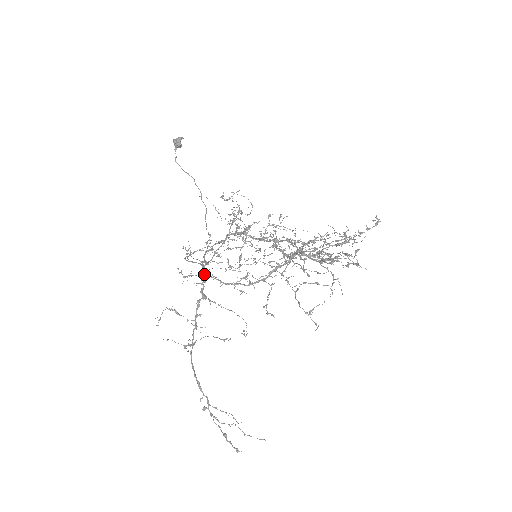
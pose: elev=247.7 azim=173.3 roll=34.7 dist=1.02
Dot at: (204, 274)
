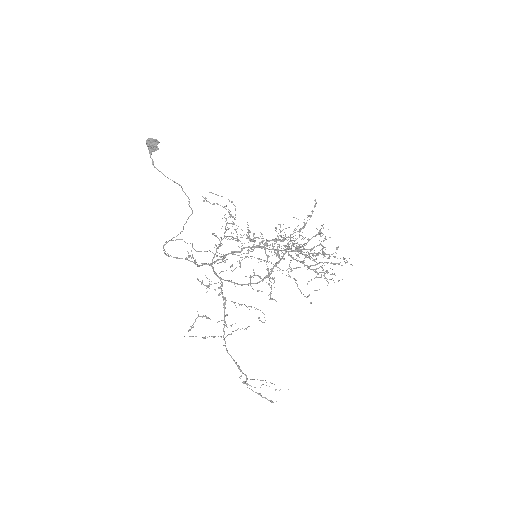
Dot at: (220, 279)
